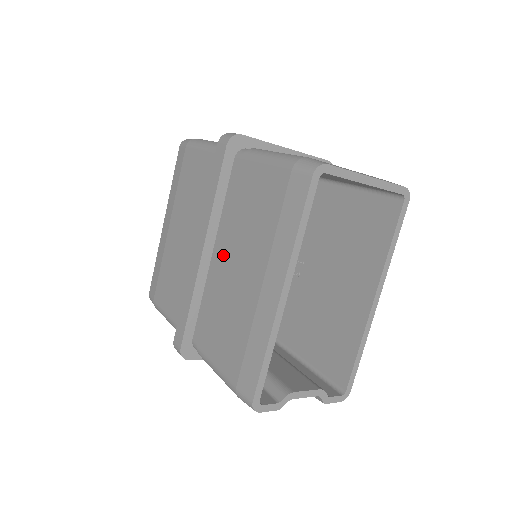
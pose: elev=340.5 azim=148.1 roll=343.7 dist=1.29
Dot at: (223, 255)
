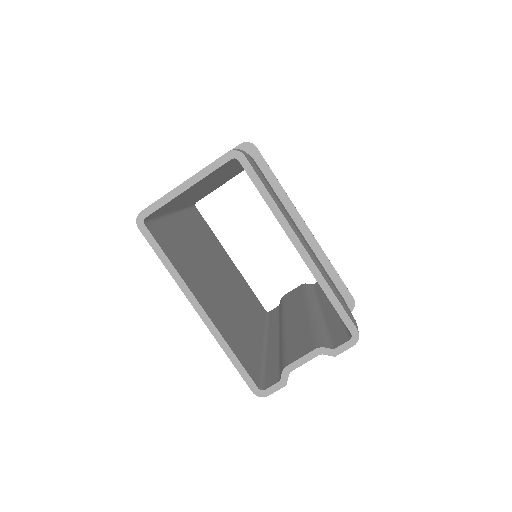
Dot at: occluded
